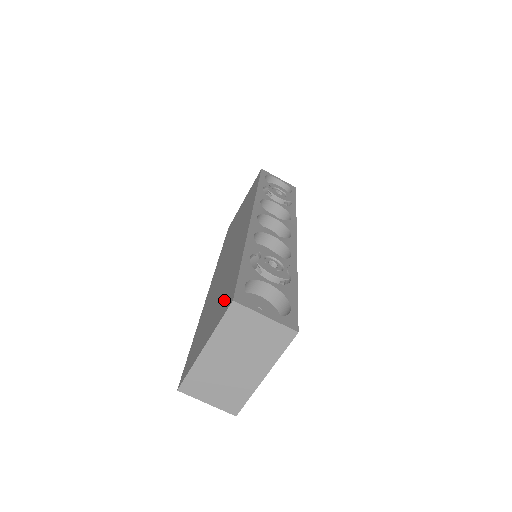
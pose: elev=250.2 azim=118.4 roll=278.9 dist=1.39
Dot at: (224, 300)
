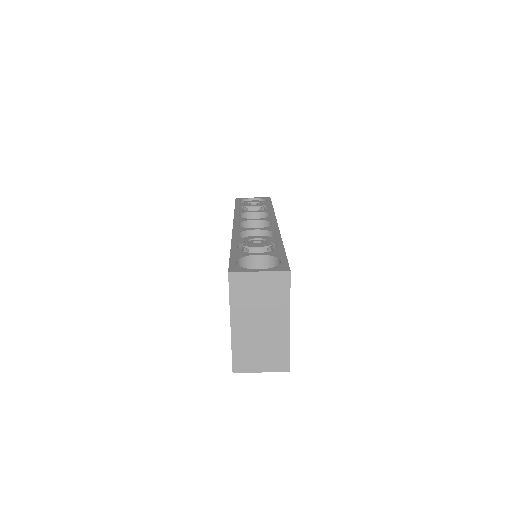
Dot at: occluded
